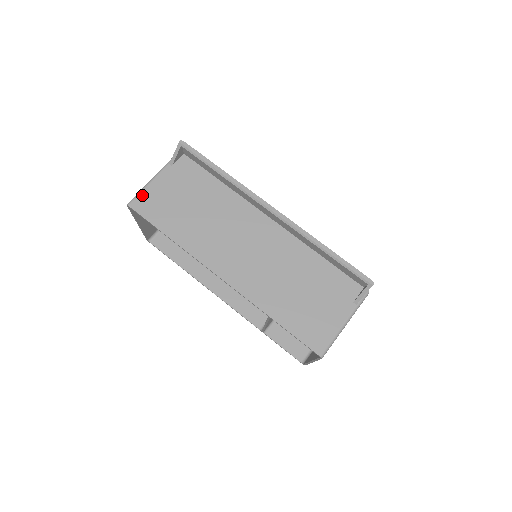
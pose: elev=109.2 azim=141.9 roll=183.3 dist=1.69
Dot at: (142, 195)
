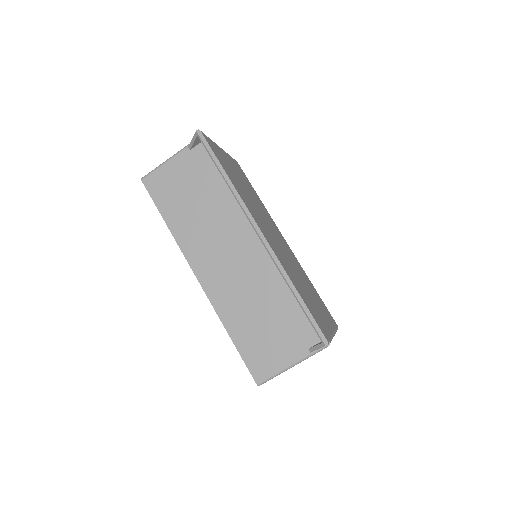
Dot at: (155, 173)
